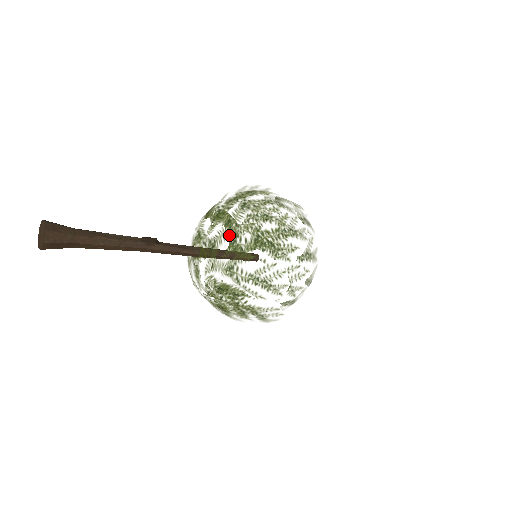
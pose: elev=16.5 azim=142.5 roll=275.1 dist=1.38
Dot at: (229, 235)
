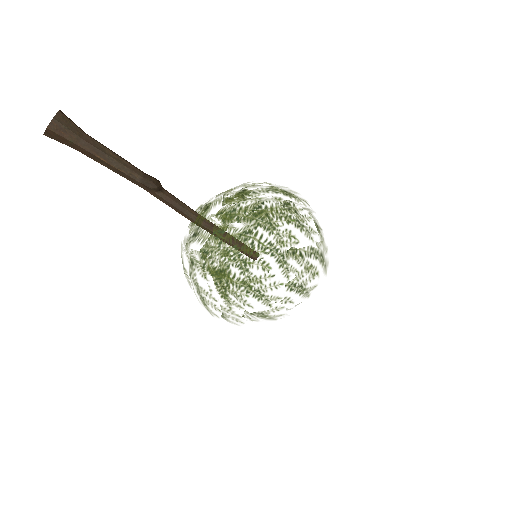
Dot at: (210, 243)
